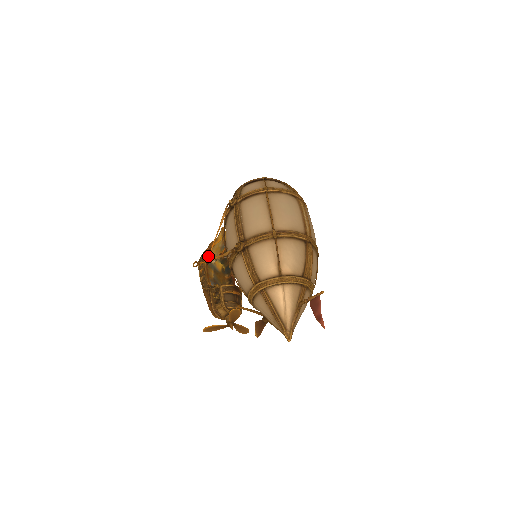
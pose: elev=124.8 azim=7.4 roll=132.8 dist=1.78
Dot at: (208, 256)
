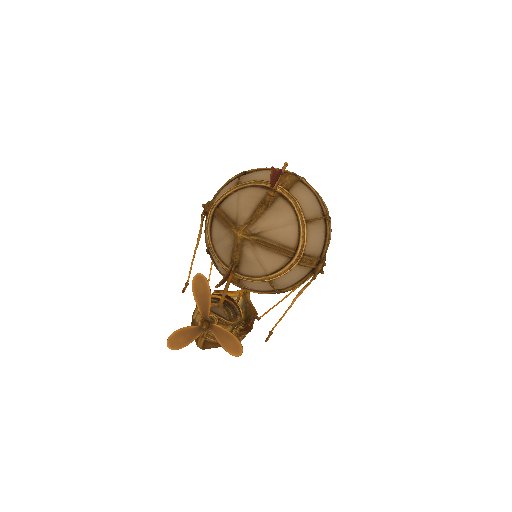
Dot at: occluded
